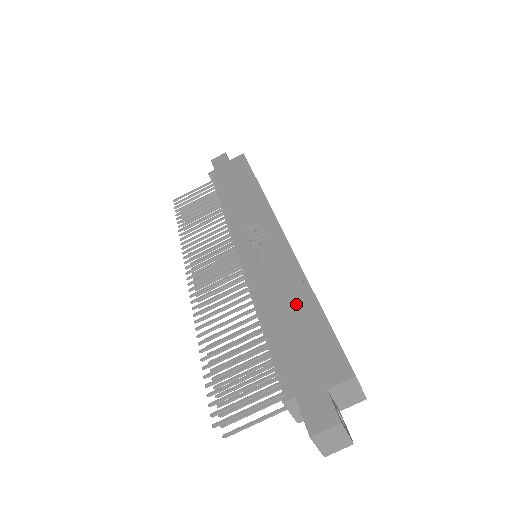
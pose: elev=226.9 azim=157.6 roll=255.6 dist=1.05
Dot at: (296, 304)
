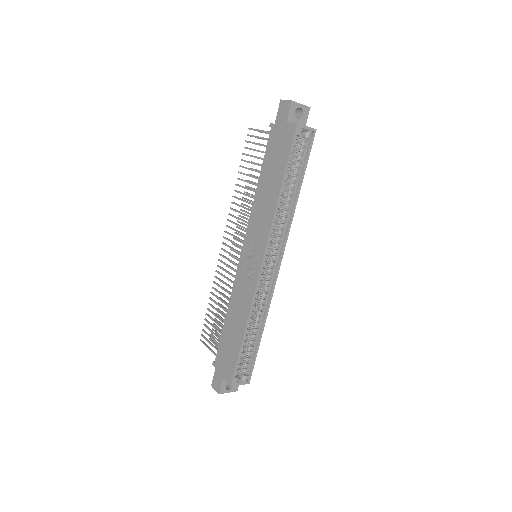
Dot at: (237, 328)
